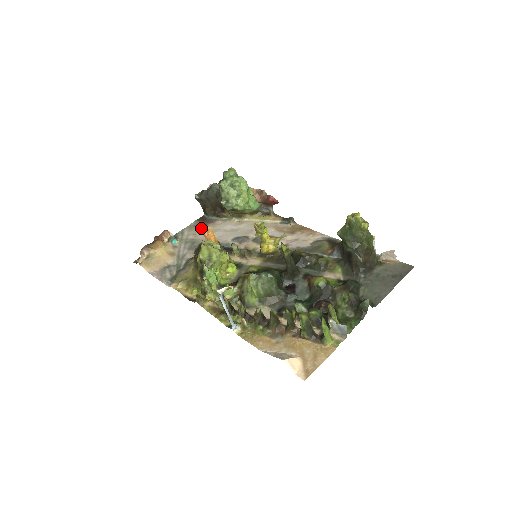
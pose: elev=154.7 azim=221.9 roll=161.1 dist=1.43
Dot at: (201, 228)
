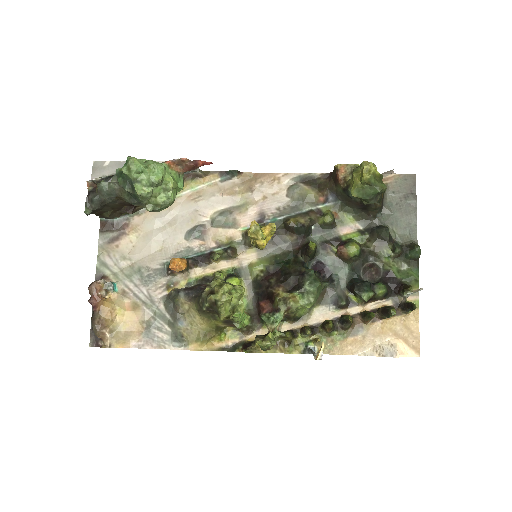
Dot at: (122, 243)
